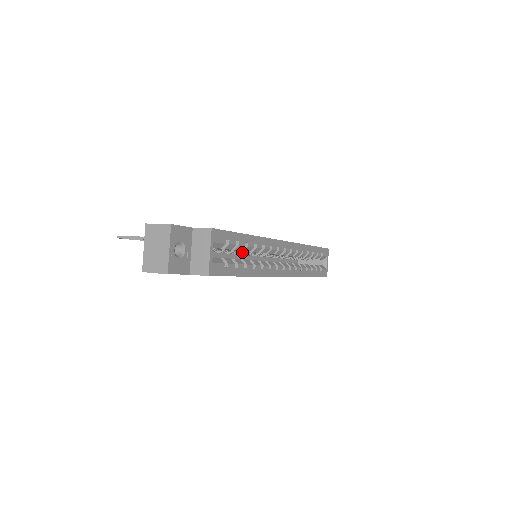
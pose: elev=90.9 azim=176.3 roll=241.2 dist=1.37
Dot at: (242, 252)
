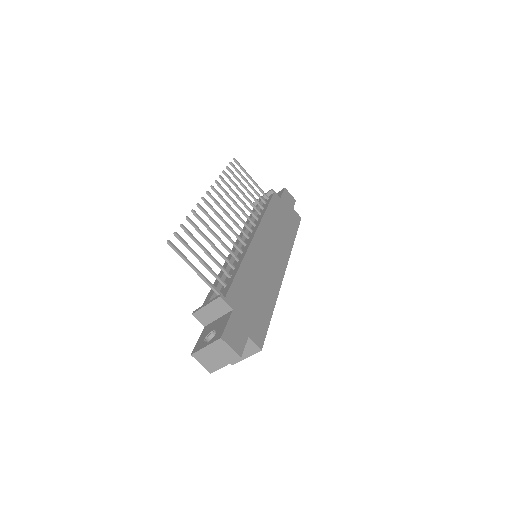
Dot at: occluded
